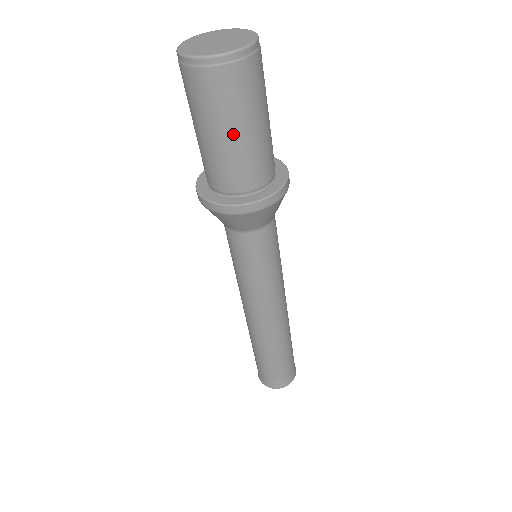
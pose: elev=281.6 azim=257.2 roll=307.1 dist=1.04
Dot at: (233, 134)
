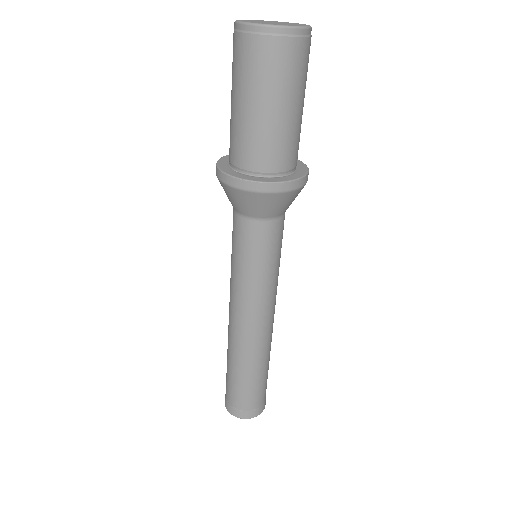
Dot at: (264, 107)
